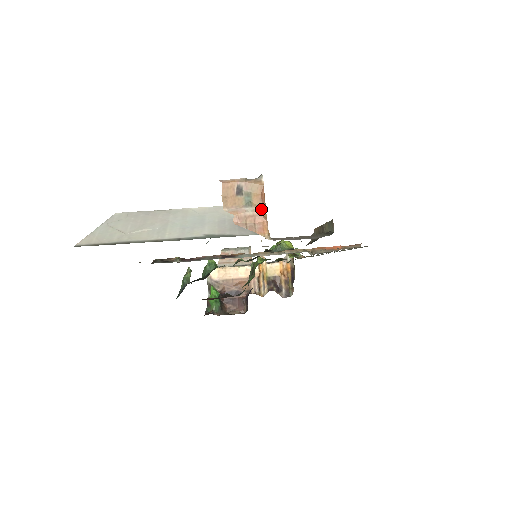
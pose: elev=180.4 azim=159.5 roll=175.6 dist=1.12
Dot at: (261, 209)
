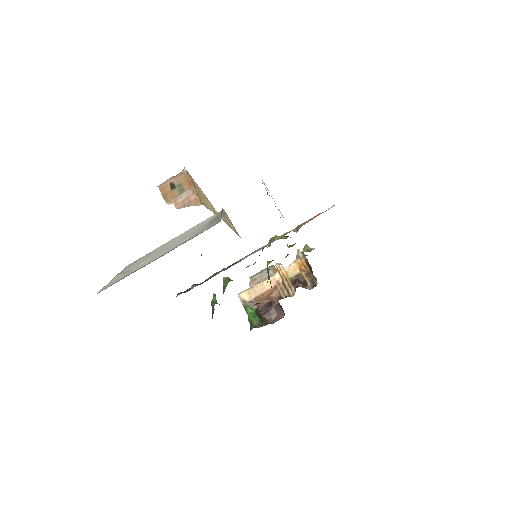
Dot at: (192, 190)
